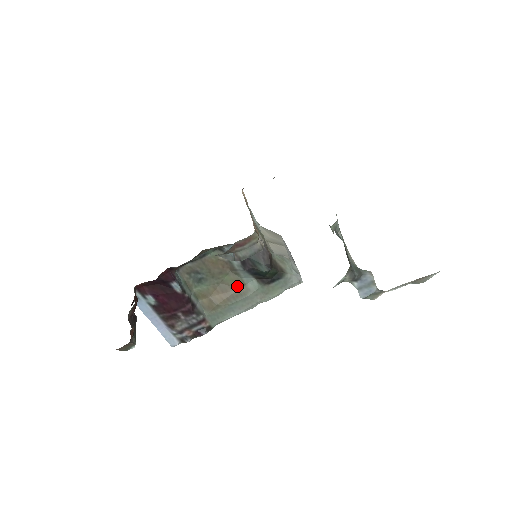
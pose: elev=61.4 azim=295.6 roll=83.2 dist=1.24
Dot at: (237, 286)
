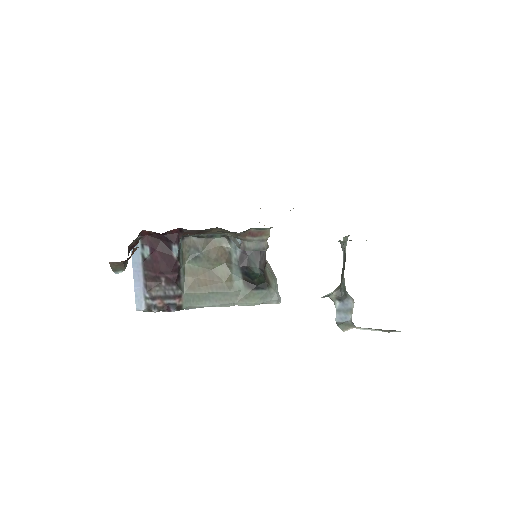
Dot at: (224, 279)
